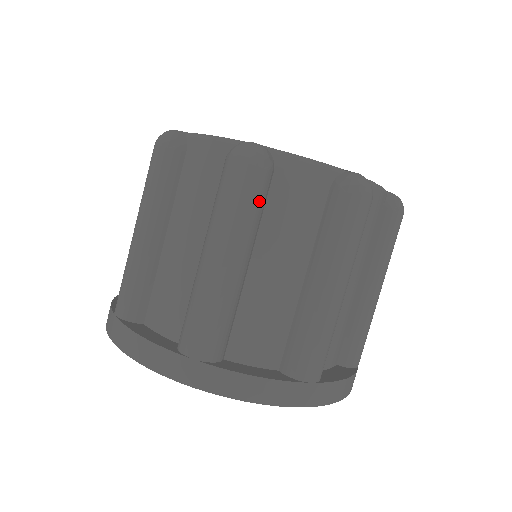
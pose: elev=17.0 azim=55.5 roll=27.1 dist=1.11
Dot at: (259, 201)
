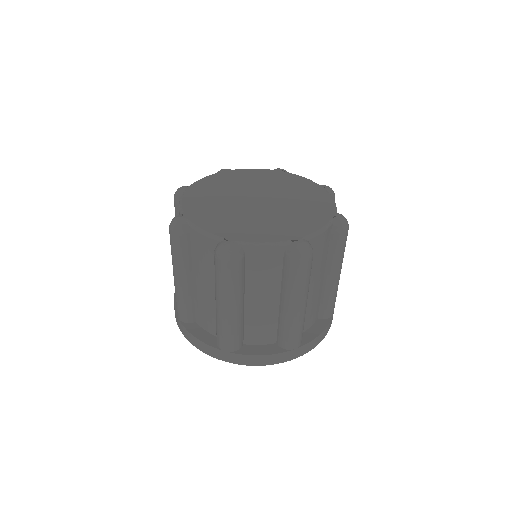
Dot at: (183, 252)
